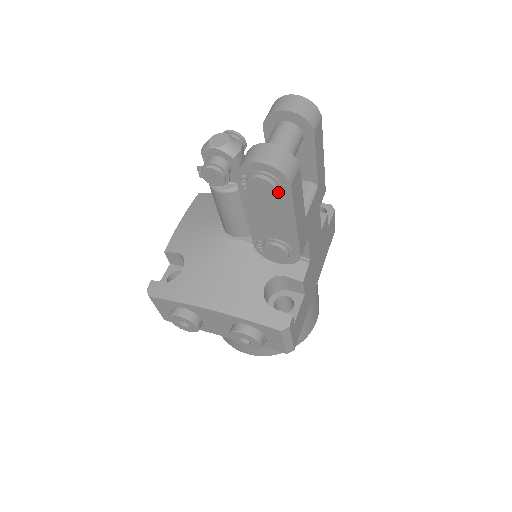
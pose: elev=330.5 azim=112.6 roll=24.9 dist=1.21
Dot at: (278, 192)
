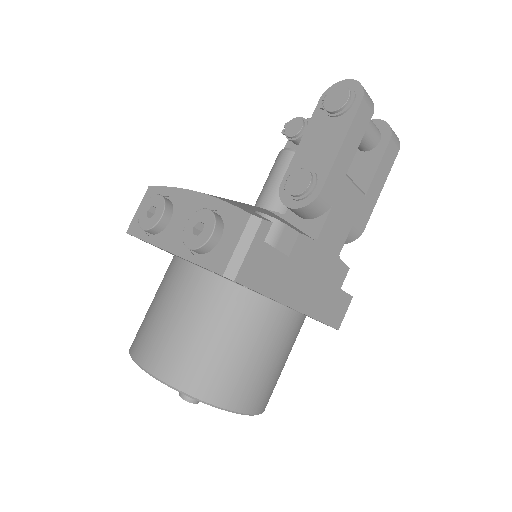
Dot at: (348, 104)
